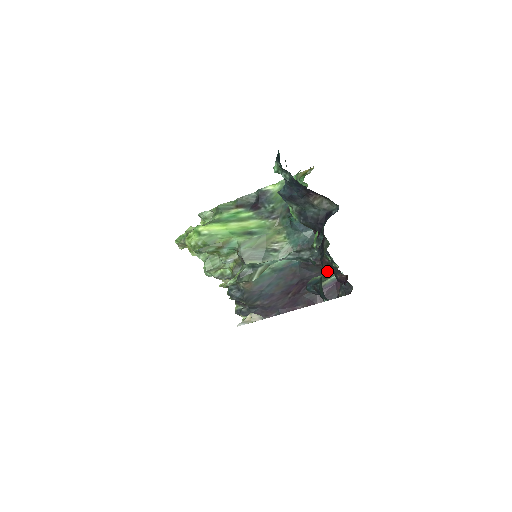
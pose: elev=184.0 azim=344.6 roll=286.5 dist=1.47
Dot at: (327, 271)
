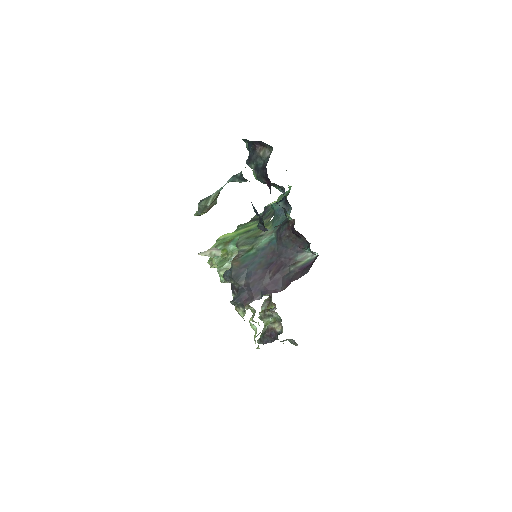
Dot at: (298, 245)
